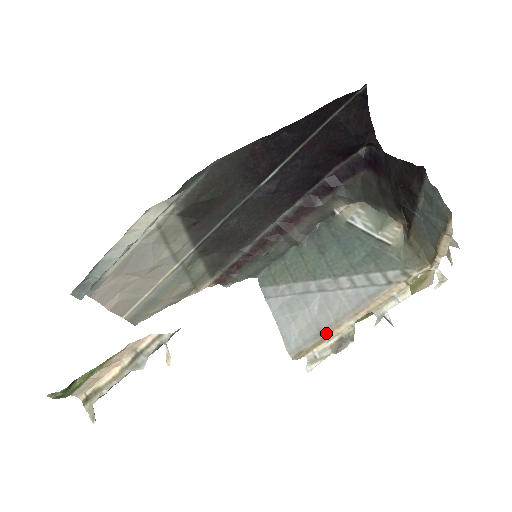
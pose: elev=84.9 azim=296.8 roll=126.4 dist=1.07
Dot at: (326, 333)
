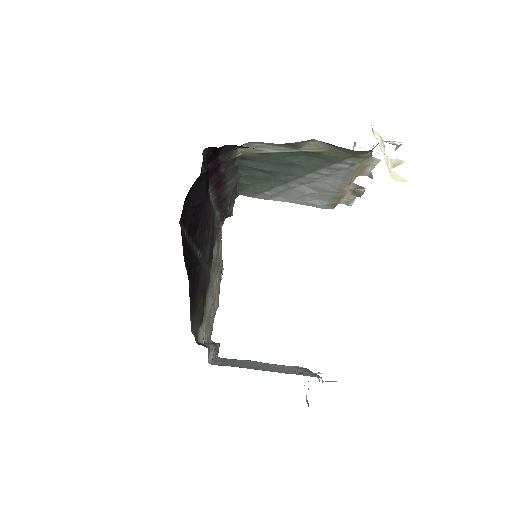
Dot at: (339, 196)
